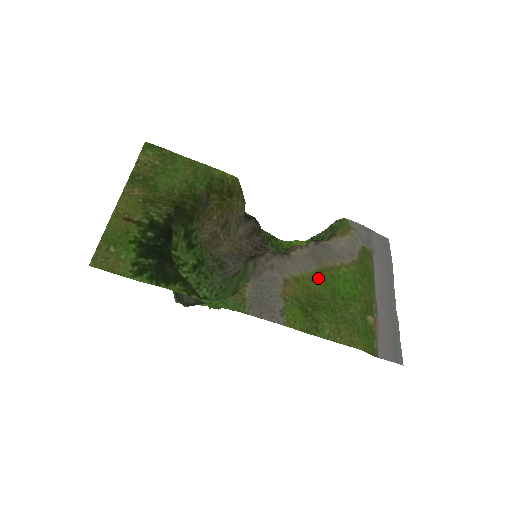
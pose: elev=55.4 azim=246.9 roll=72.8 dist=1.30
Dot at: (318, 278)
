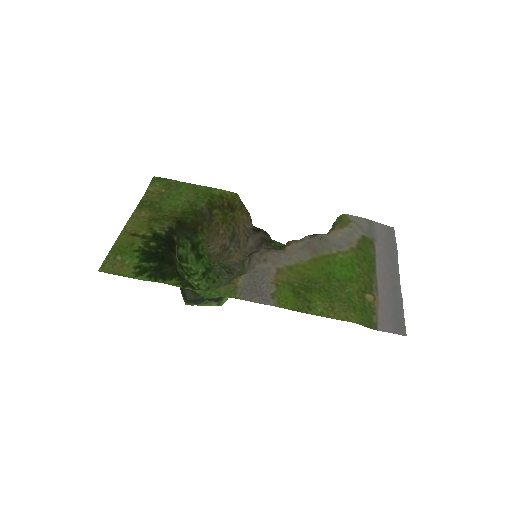
Dot at: (312, 265)
